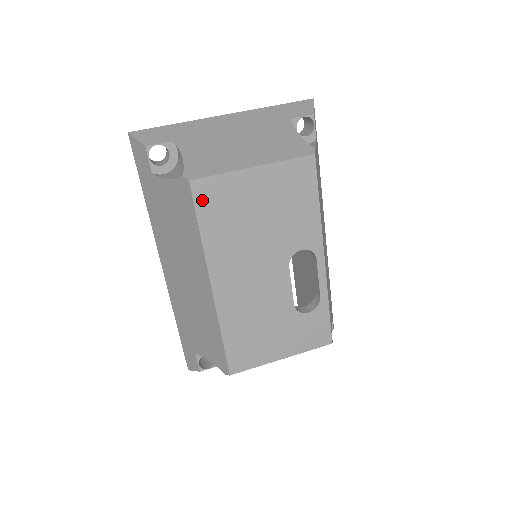
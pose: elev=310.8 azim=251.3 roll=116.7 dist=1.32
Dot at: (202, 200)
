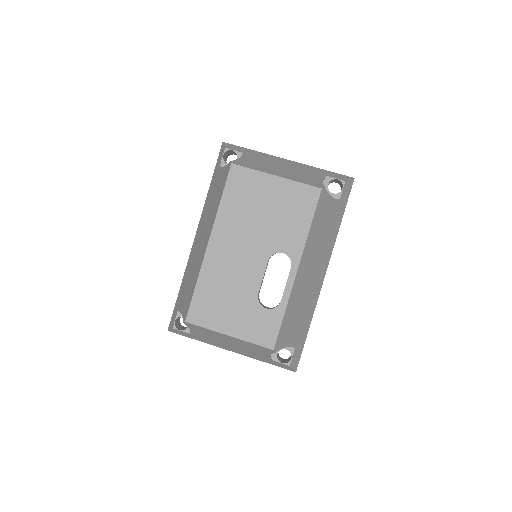
Dot at: (233, 180)
